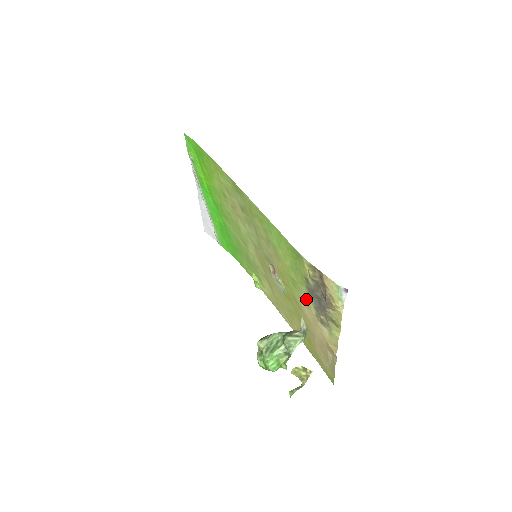
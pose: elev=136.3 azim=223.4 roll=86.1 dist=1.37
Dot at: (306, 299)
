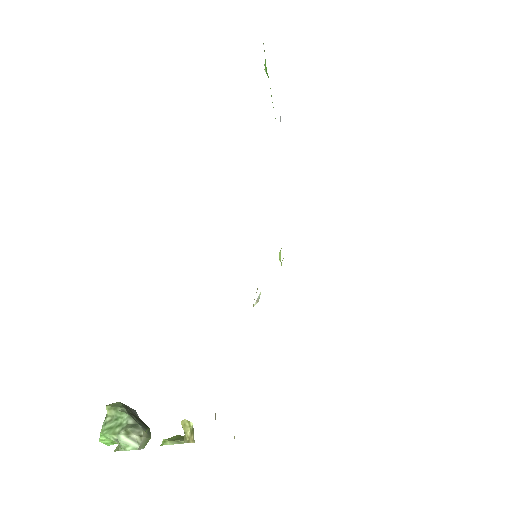
Dot at: occluded
